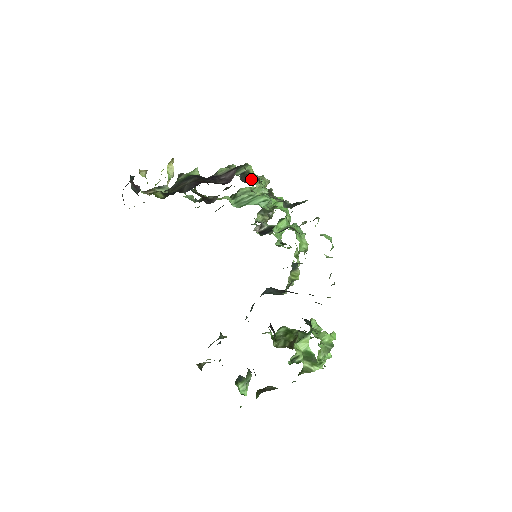
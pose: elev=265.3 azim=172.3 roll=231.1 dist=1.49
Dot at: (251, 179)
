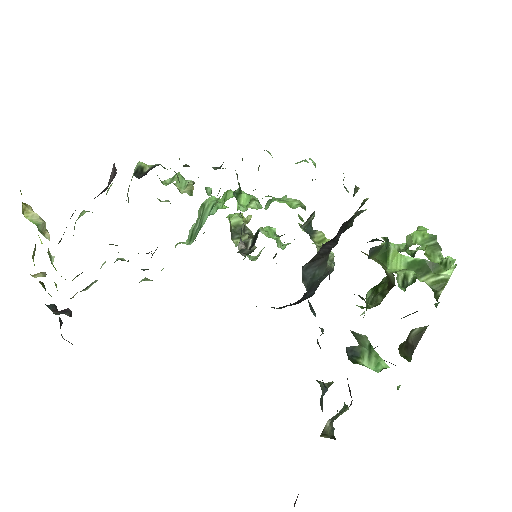
Dot at: (149, 170)
